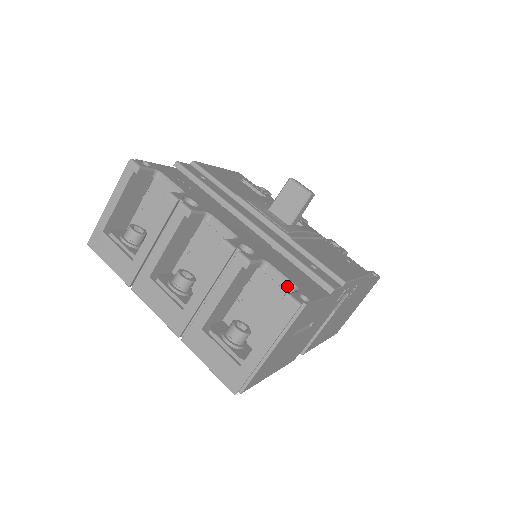
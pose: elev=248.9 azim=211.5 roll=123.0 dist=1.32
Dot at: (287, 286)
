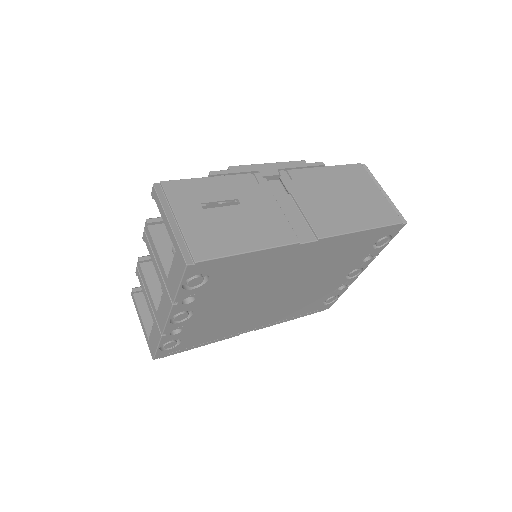
Dot at: occluded
